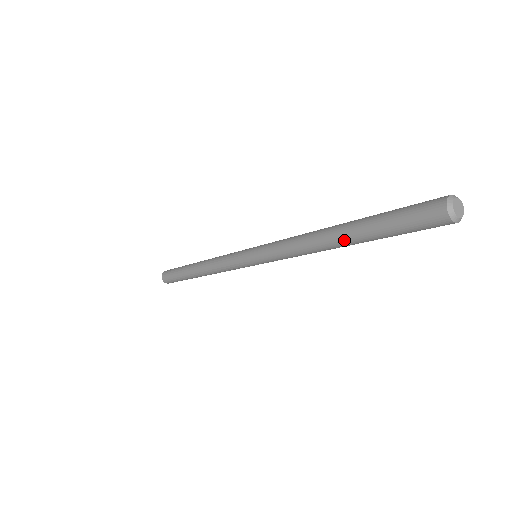
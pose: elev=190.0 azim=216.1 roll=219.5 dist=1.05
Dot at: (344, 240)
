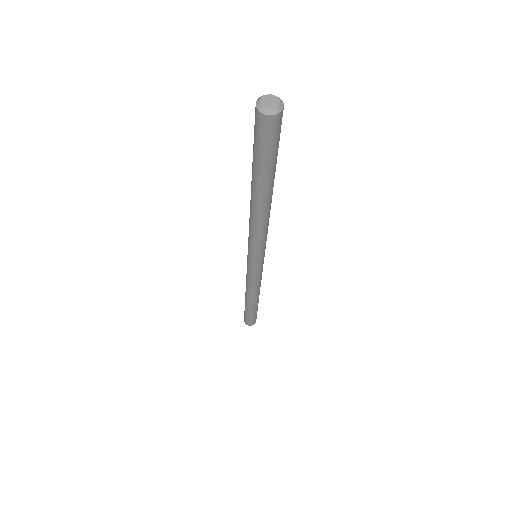
Dot at: (254, 192)
